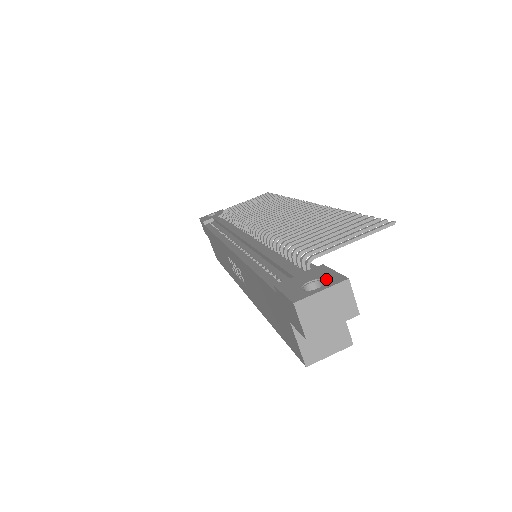
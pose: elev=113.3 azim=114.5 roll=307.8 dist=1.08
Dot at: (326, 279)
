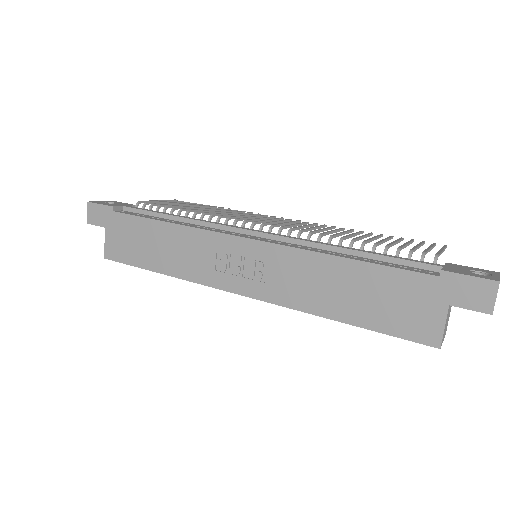
Dot at: (482, 271)
